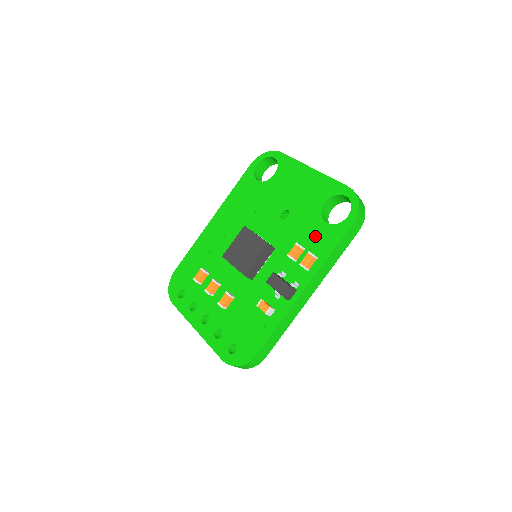
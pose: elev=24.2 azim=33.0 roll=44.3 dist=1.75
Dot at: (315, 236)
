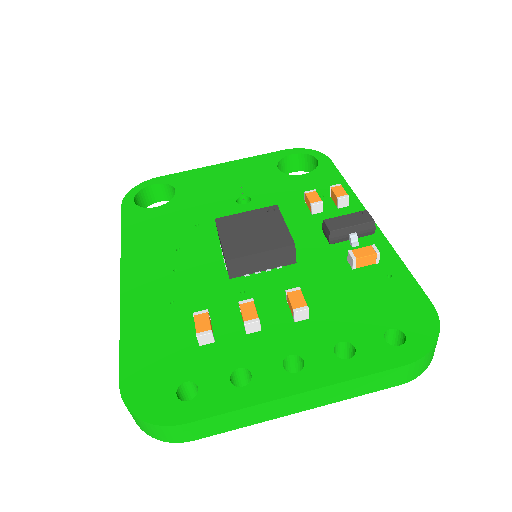
Dot at: (309, 186)
